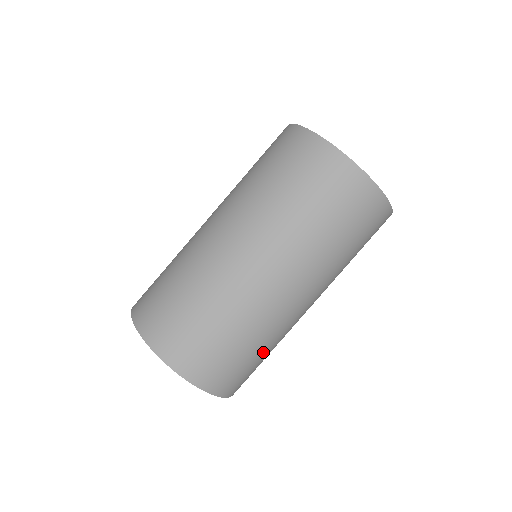
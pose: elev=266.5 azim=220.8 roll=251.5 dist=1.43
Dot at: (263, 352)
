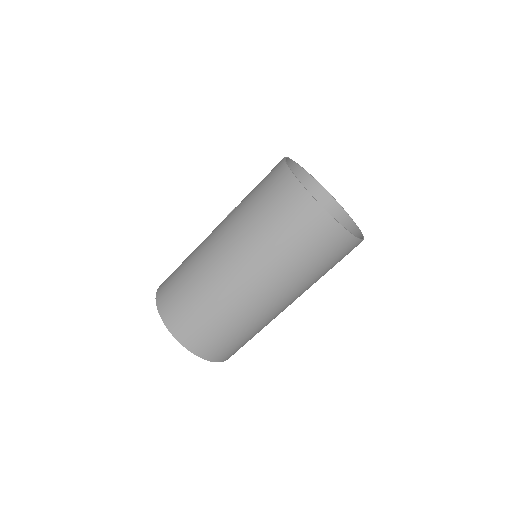
Dot at: (248, 335)
